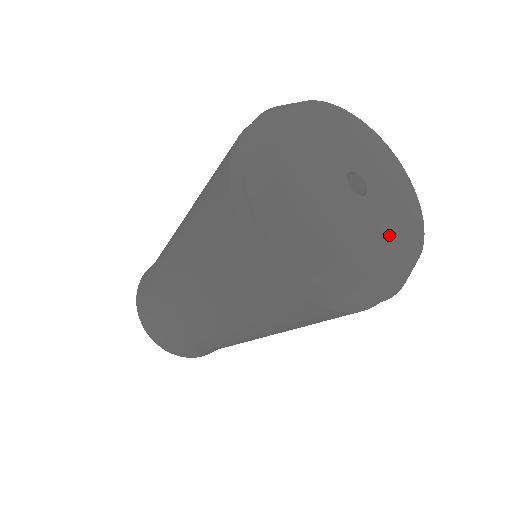
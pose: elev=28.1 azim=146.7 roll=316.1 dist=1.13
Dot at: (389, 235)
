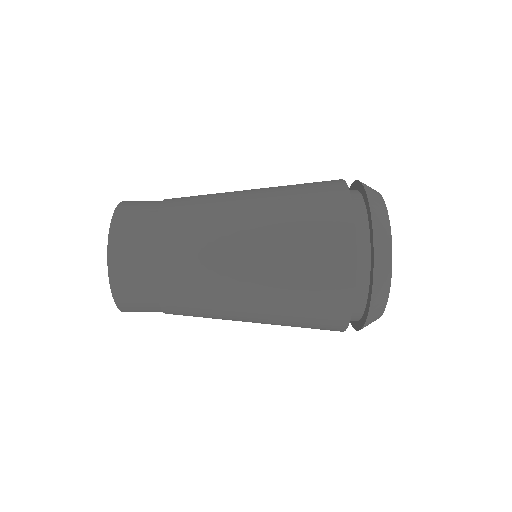
Dot at: occluded
